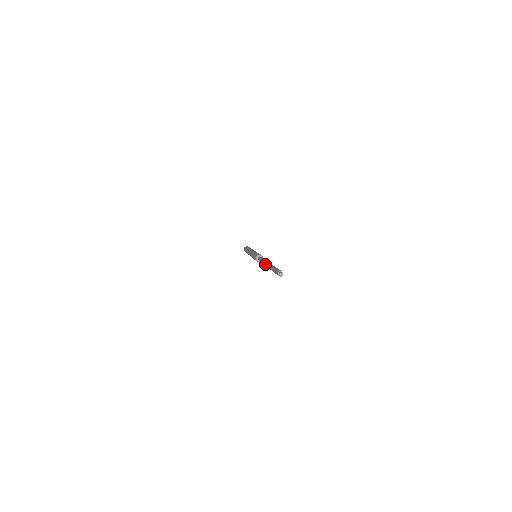
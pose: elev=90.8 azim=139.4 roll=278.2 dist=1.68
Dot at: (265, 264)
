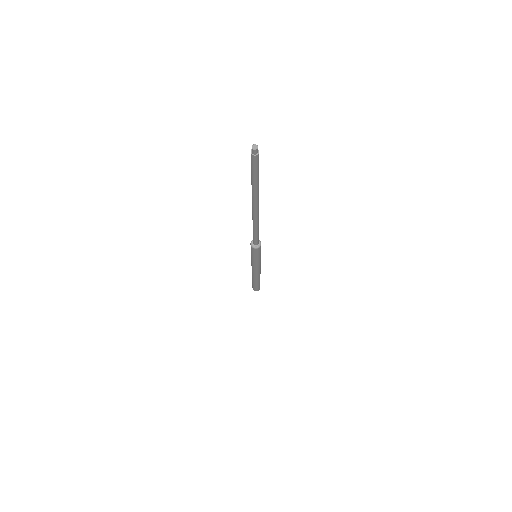
Dot at: occluded
